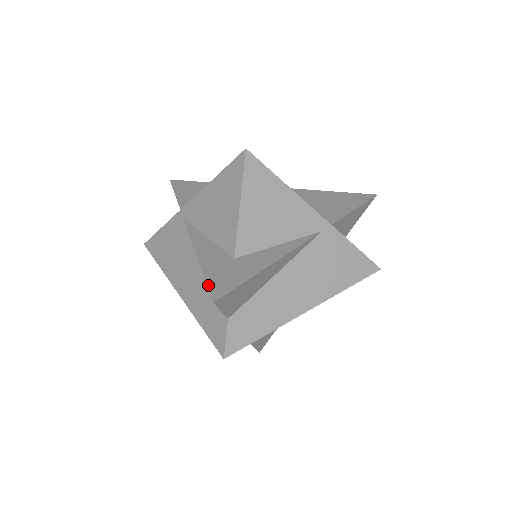
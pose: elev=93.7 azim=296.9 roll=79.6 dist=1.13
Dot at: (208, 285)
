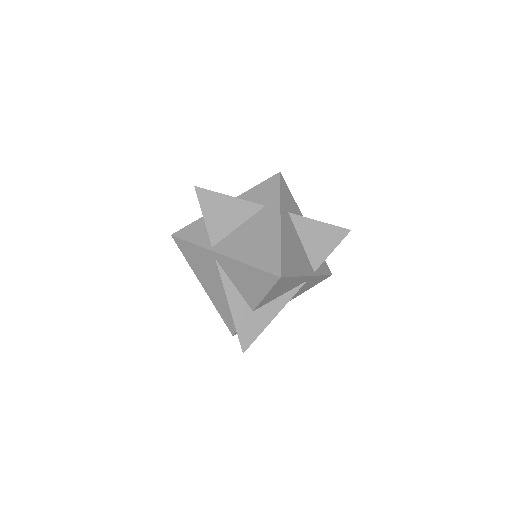
Dot at: (239, 339)
